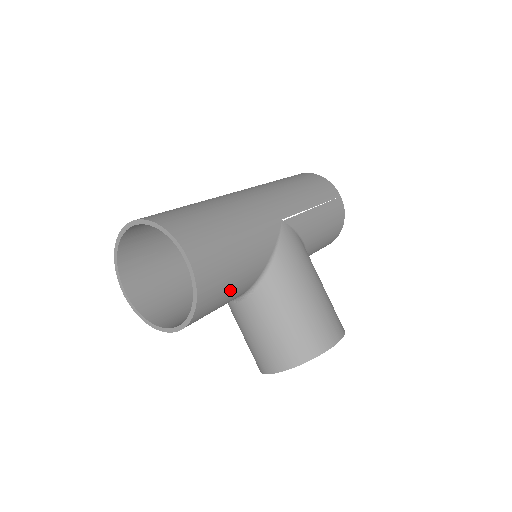
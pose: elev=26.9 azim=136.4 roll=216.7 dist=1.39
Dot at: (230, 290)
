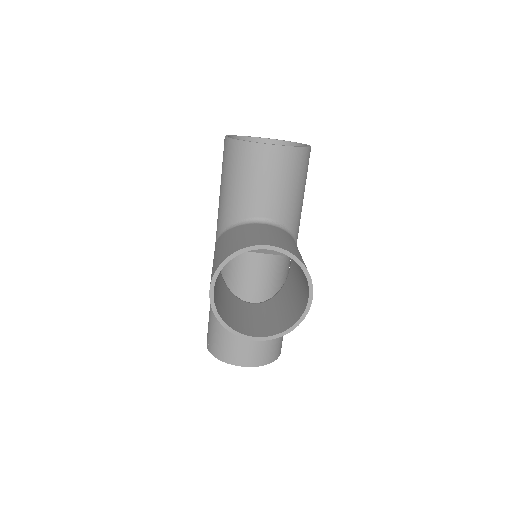
Dot at: (294, 188)
